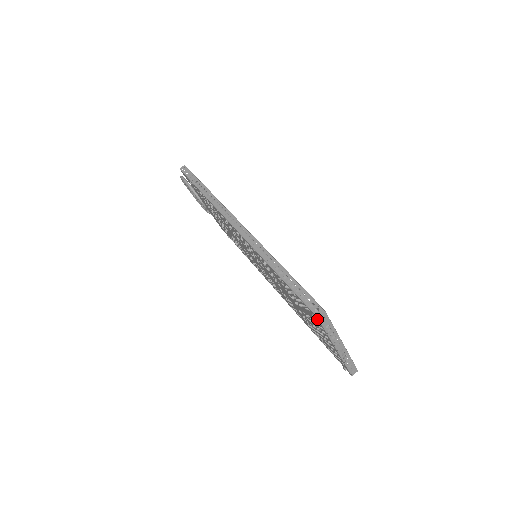
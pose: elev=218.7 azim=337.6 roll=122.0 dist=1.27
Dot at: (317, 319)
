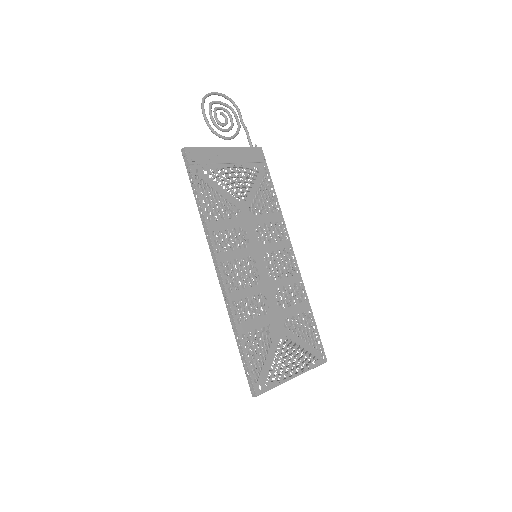
Dot at: occluded
